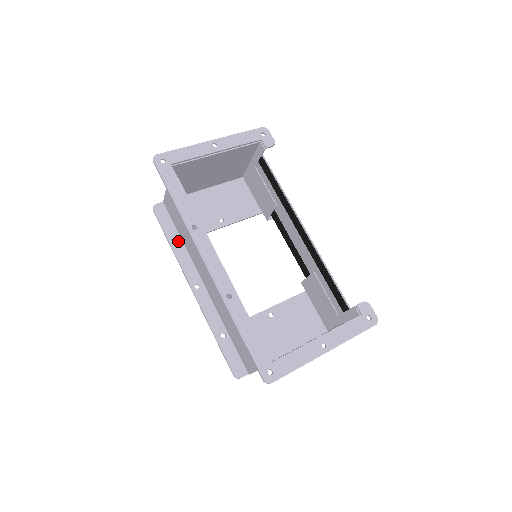
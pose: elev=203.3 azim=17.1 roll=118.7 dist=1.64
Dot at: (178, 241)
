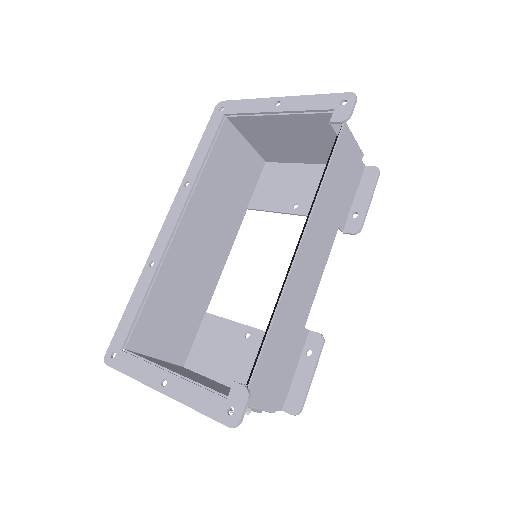
Dot at: occluded
